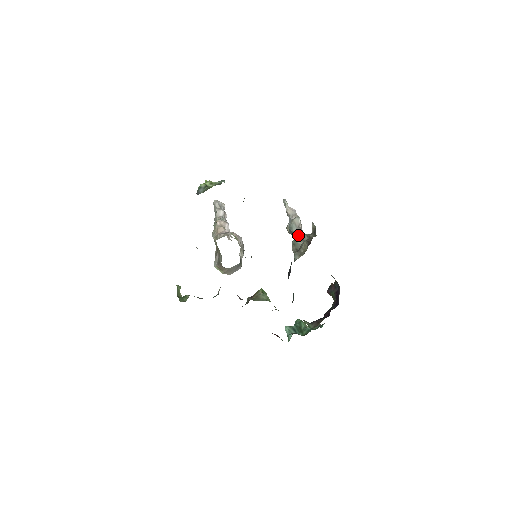
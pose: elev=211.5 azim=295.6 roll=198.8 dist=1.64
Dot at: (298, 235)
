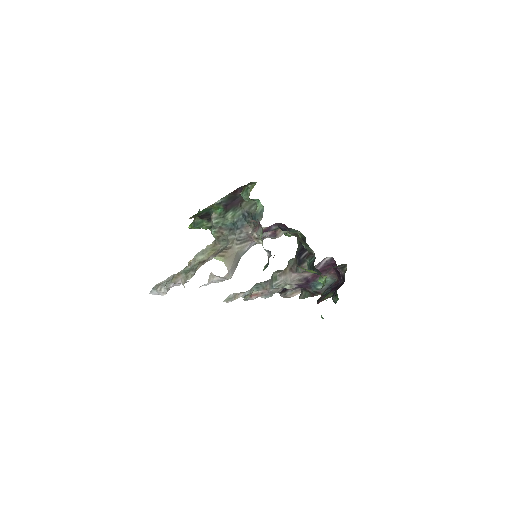
Dot at: occluded
